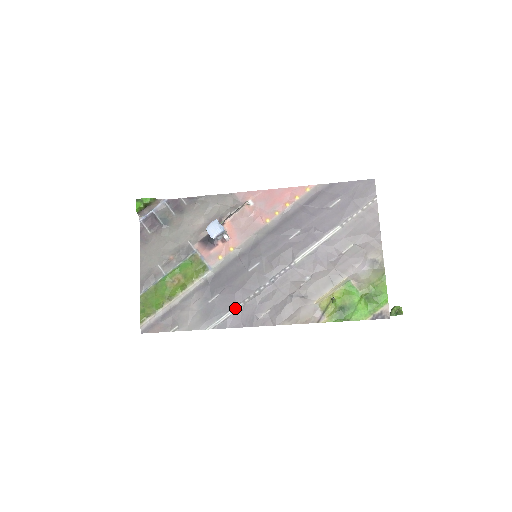
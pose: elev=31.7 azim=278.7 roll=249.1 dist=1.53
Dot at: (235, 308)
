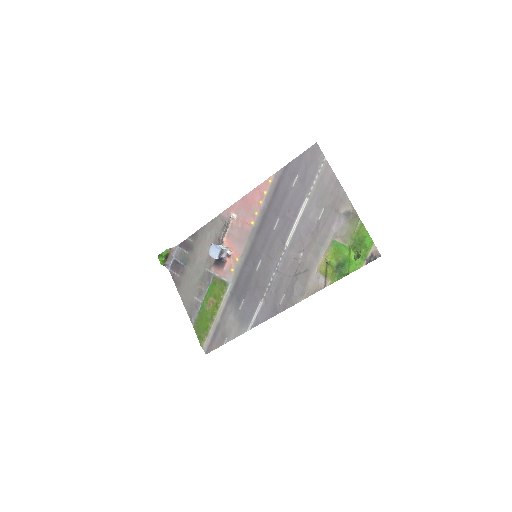
Dot at: (259, 305)
